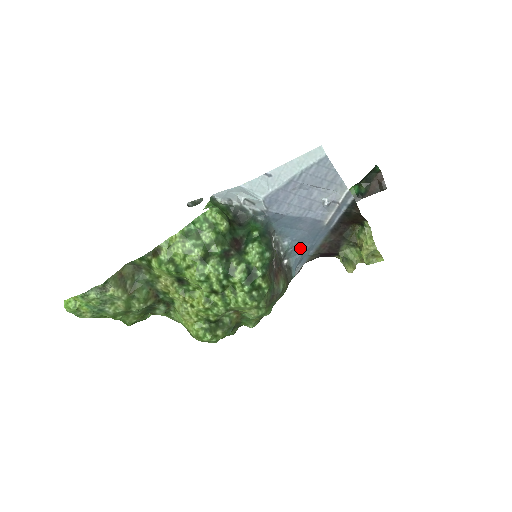
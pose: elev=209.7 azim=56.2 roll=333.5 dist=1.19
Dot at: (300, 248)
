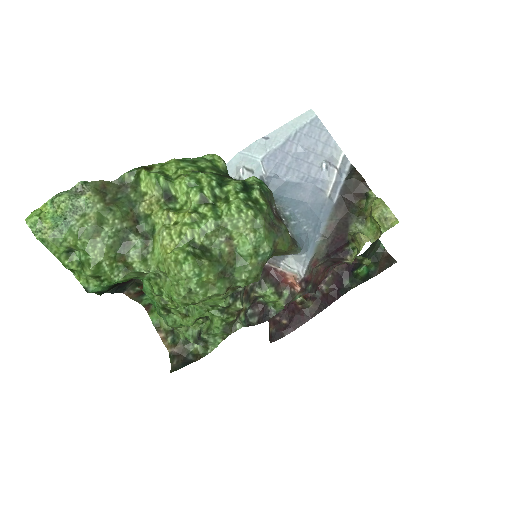
Dot at: (304, 226)
